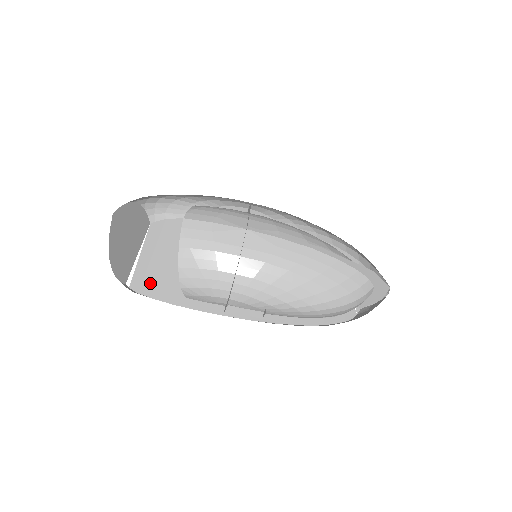
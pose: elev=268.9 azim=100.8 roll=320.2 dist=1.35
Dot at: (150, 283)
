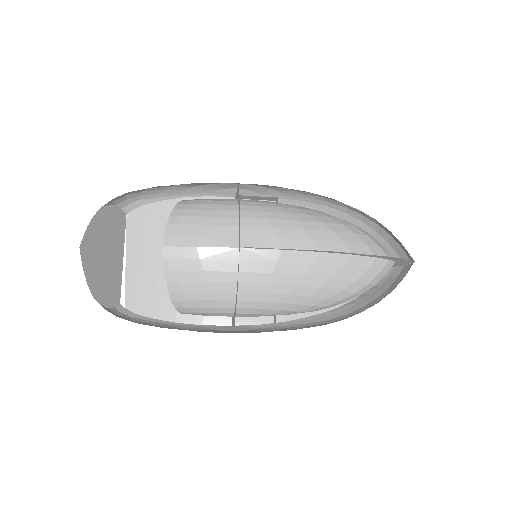
Dot at: (146, 299)
